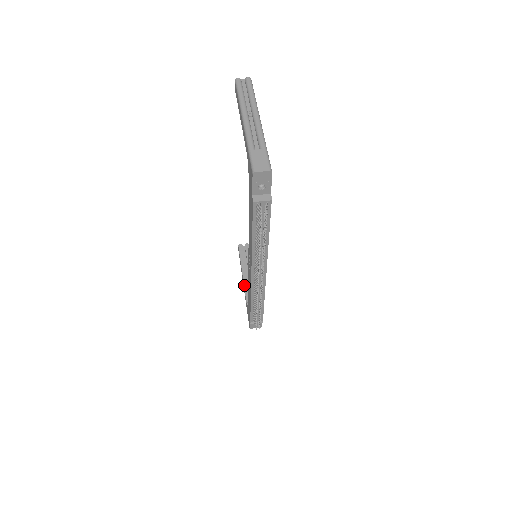
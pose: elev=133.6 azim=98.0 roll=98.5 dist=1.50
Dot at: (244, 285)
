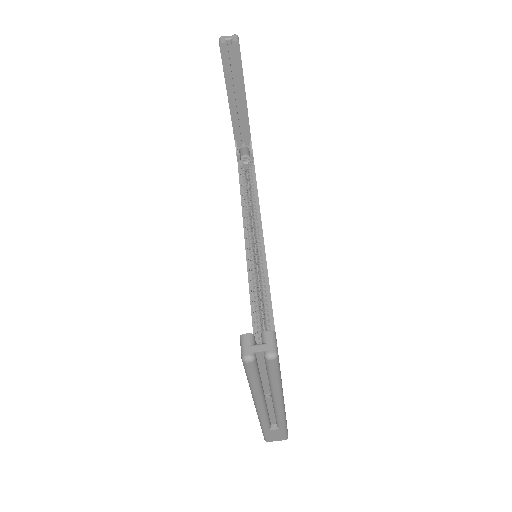
Dot at: (231, 119)
